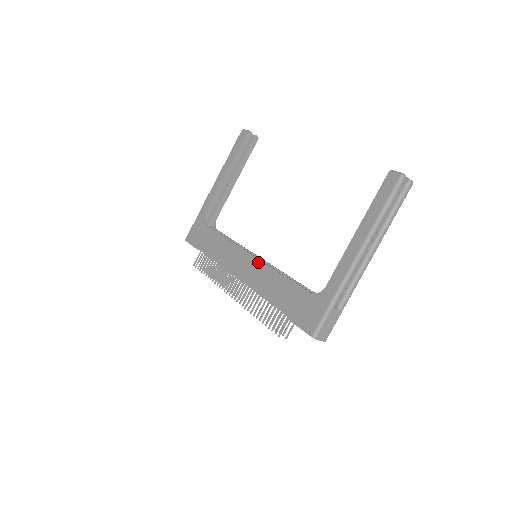
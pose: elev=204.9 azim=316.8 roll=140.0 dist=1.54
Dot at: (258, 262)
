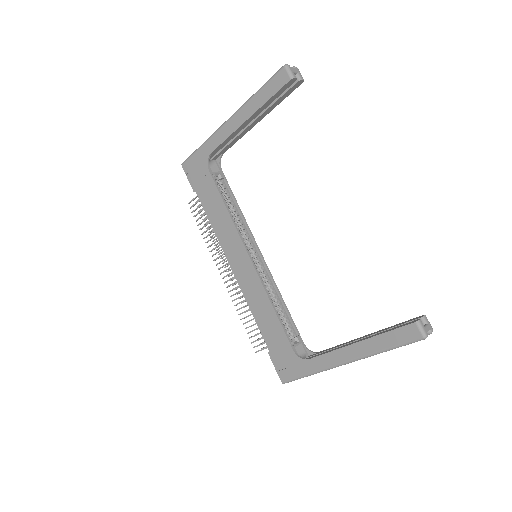
Dot at: (256, 276)
